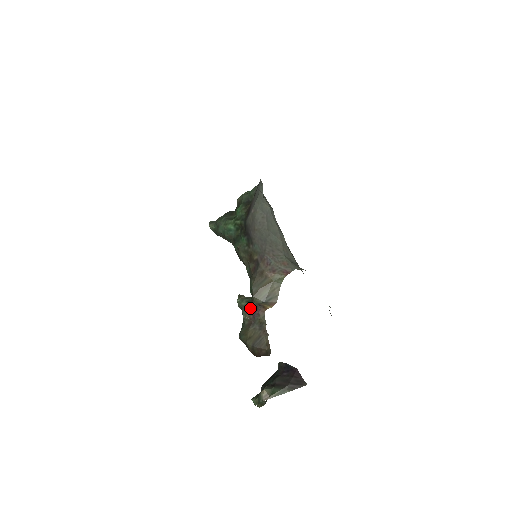
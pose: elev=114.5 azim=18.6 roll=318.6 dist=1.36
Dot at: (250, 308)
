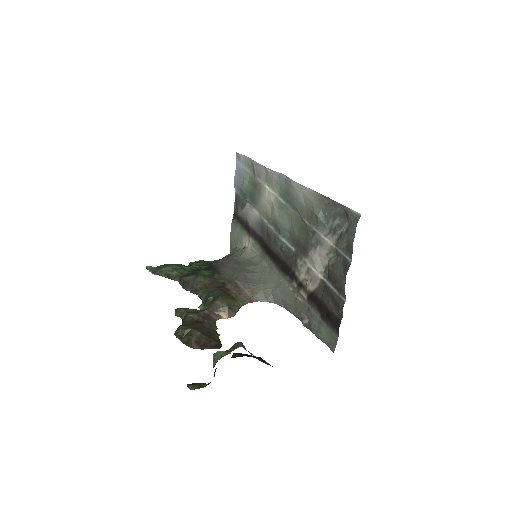
Dot at: (200, 312)
